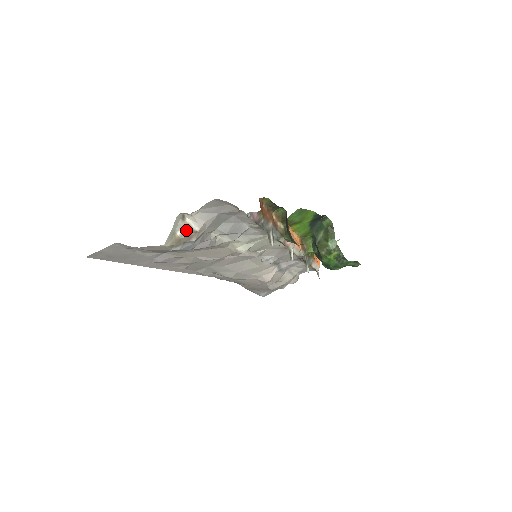
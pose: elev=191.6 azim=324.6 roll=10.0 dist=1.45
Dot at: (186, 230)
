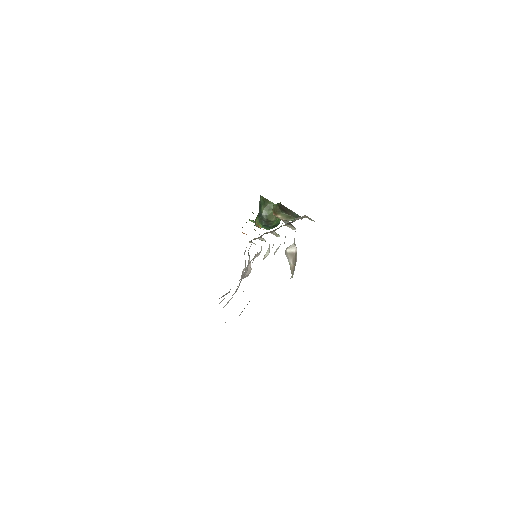
Dot at: (292, 257)
